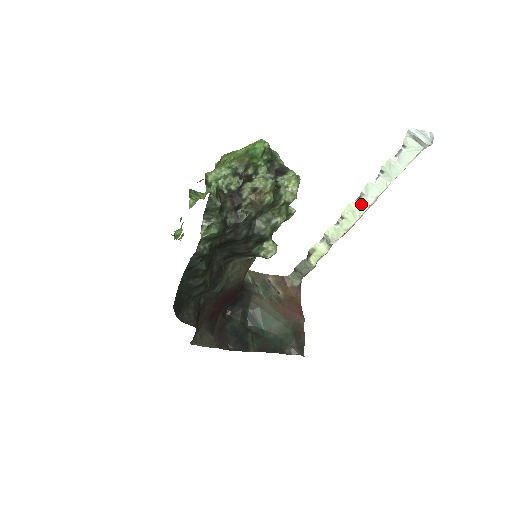
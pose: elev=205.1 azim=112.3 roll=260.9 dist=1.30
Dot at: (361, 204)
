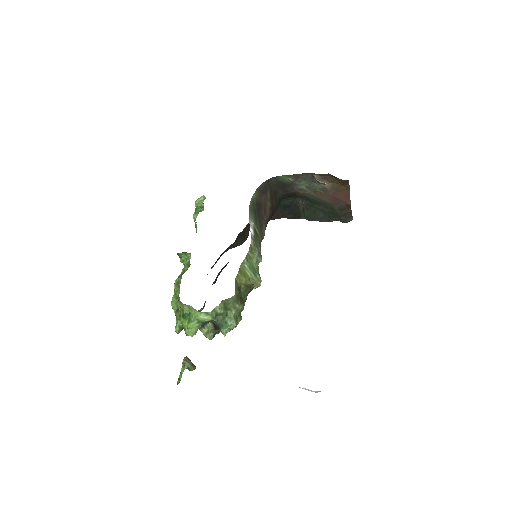
Dot at: occluded
